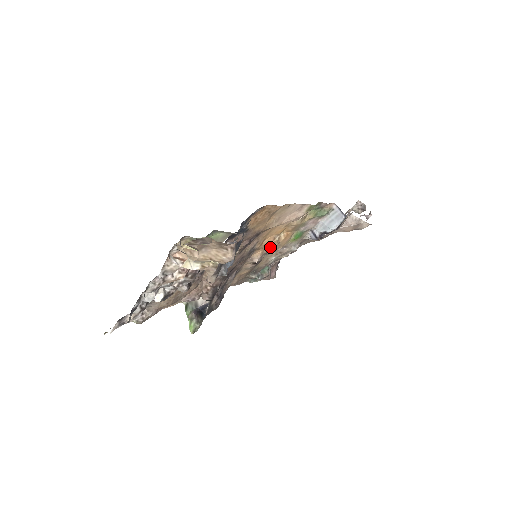
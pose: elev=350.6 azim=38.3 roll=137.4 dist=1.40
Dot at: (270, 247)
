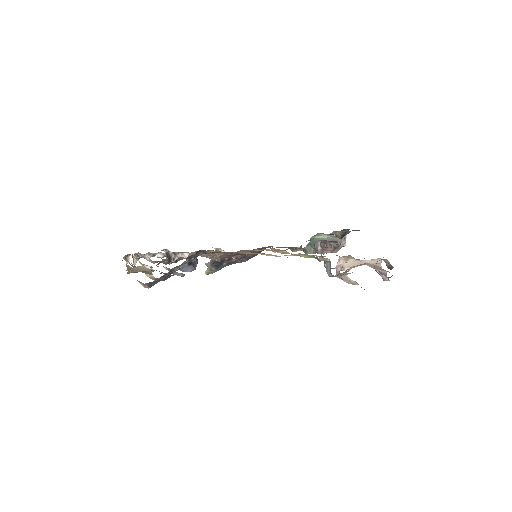
Dot at: occluded
